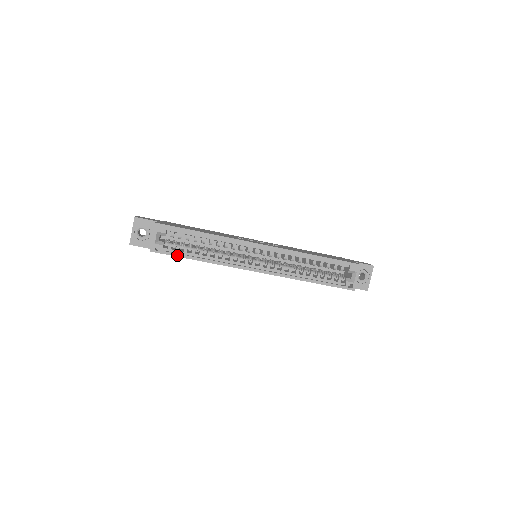
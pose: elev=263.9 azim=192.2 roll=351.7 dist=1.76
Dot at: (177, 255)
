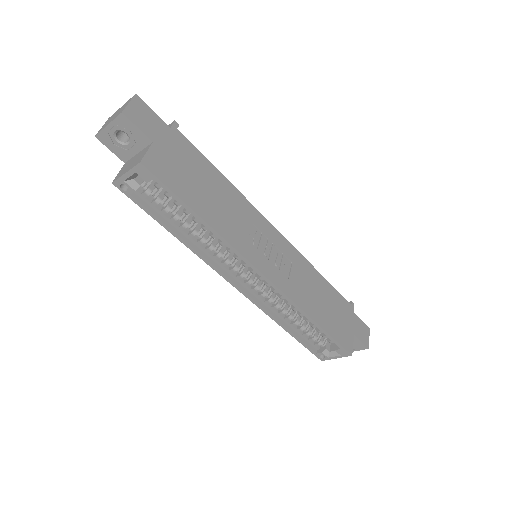
Dot at: (147, 211)
